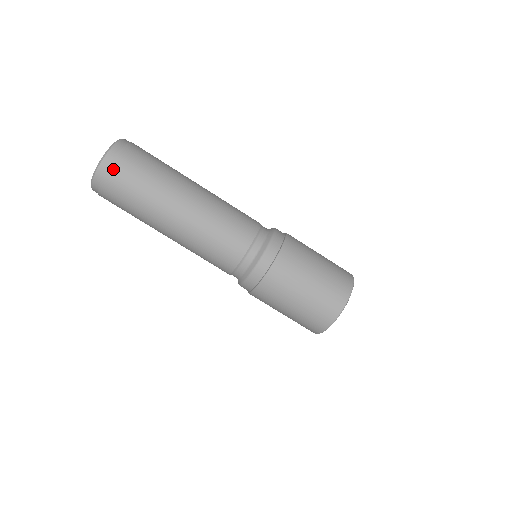
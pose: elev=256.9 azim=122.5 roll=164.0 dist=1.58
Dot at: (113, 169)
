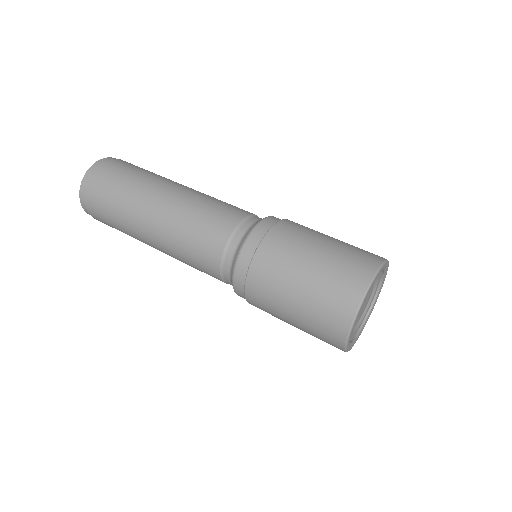
Dot at: (120, 160)
